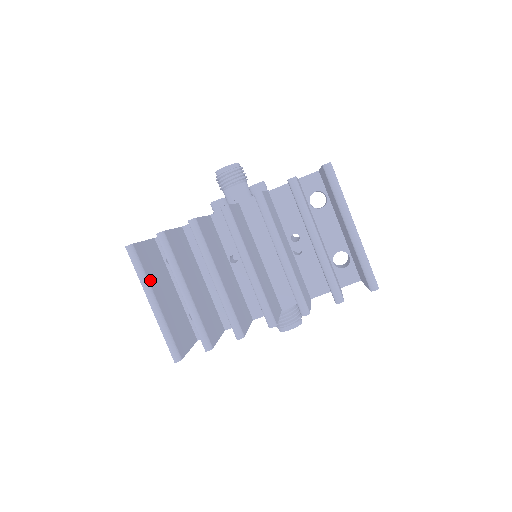
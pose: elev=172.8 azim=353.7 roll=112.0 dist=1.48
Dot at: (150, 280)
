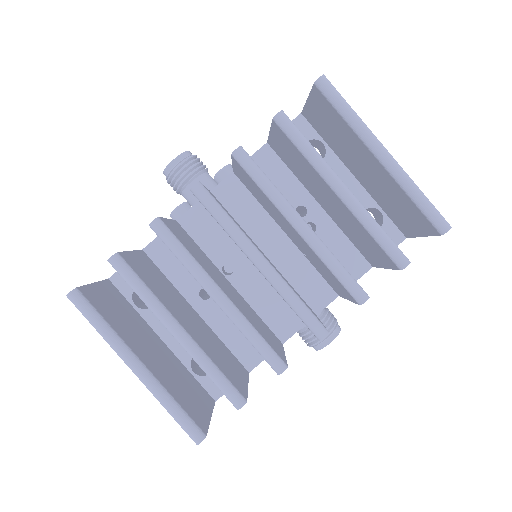
Dot at: (120, 333)
